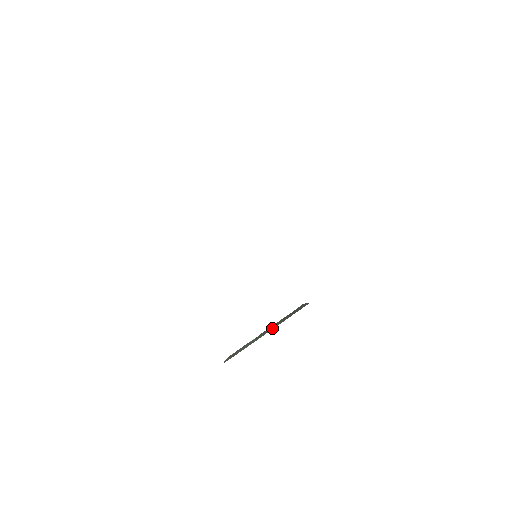
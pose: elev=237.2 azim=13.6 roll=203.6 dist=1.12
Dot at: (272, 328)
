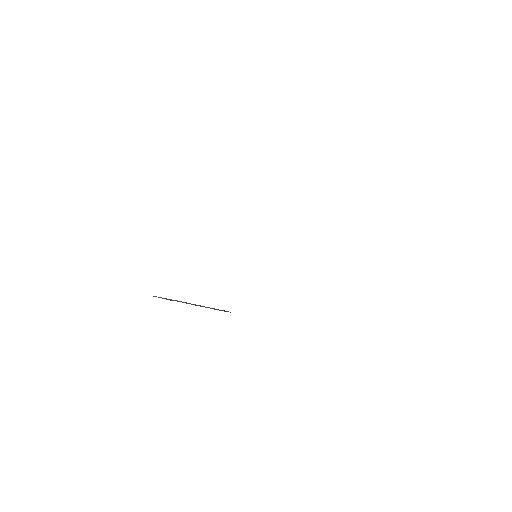
Dot at: (199, 305)
